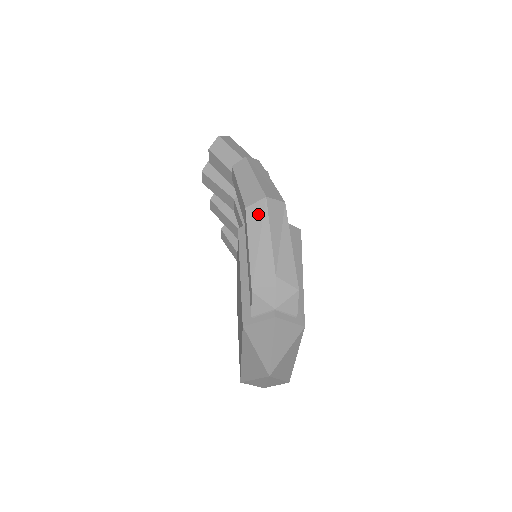
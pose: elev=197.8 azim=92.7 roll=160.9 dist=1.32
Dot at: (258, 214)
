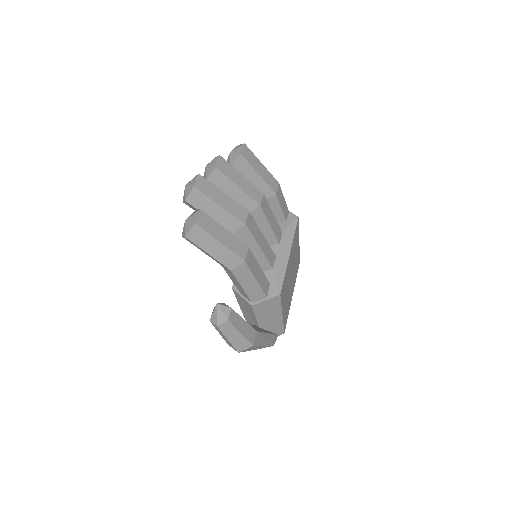
Dot at: occluded
